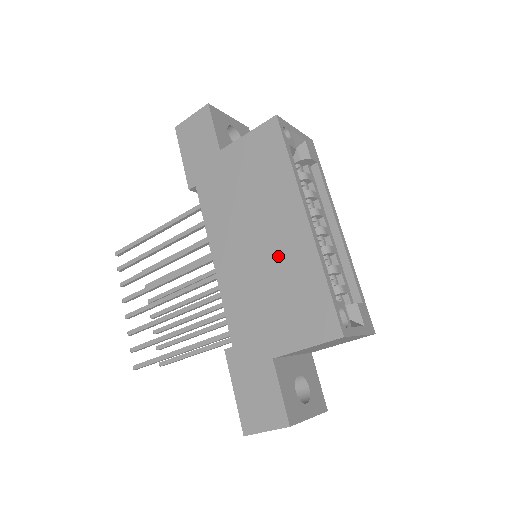
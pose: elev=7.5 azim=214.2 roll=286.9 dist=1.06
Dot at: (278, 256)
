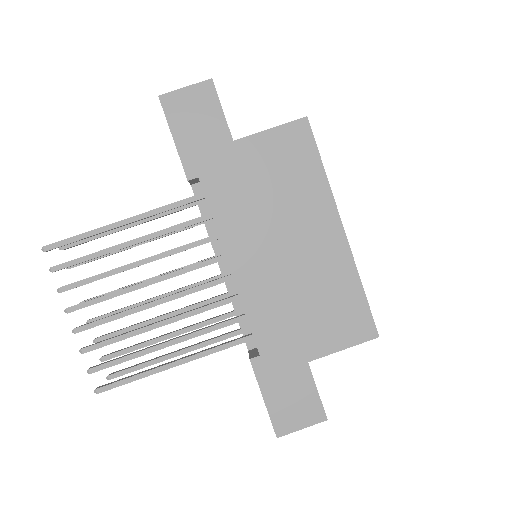
Dot at: (312, 264)
